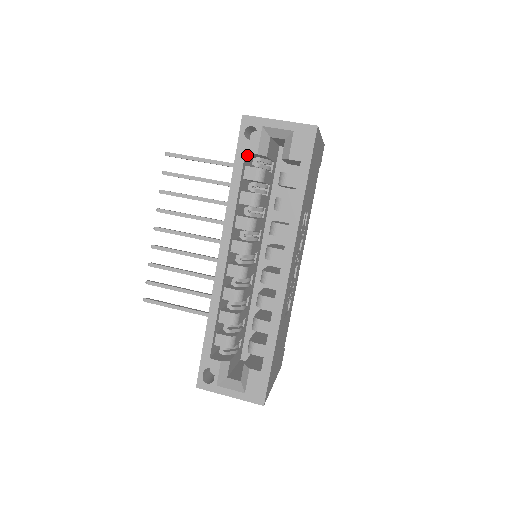
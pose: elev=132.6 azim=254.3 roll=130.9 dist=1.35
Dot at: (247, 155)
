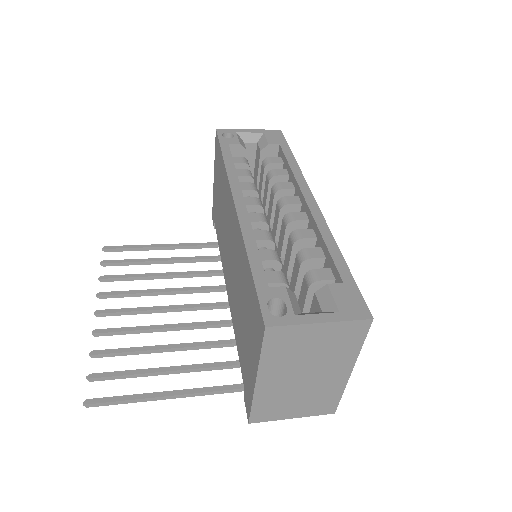
Dot at: occluded
